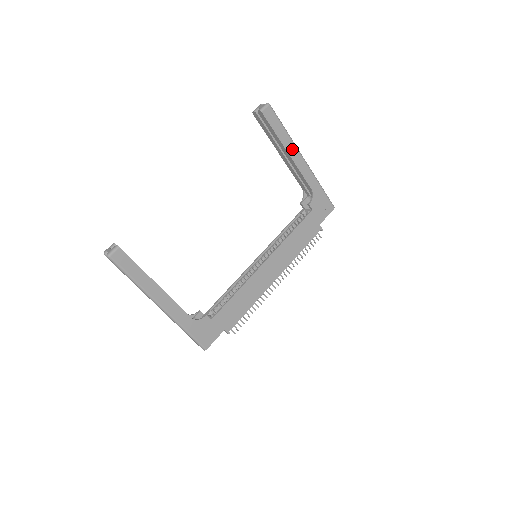
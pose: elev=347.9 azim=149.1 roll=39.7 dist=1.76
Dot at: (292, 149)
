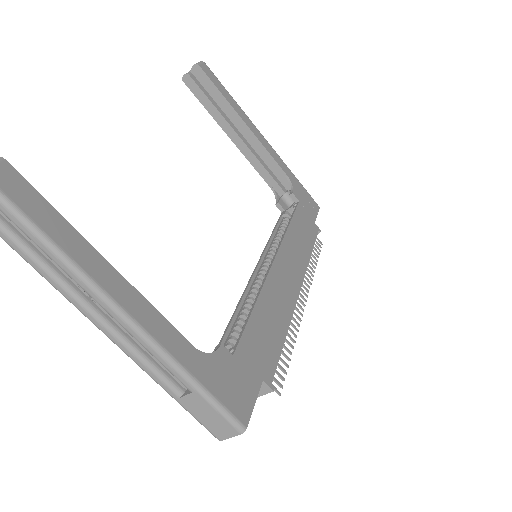
Dot at: (247, 121)
